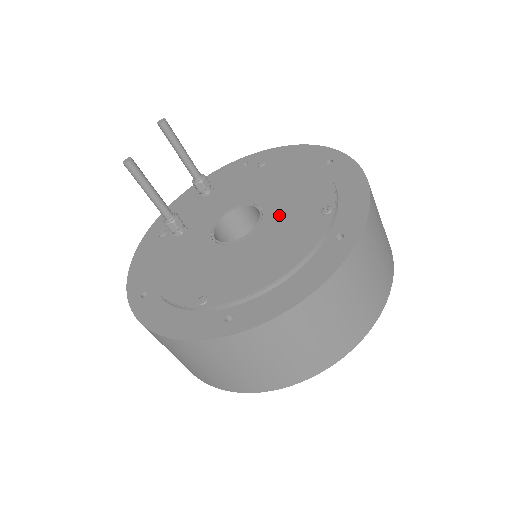
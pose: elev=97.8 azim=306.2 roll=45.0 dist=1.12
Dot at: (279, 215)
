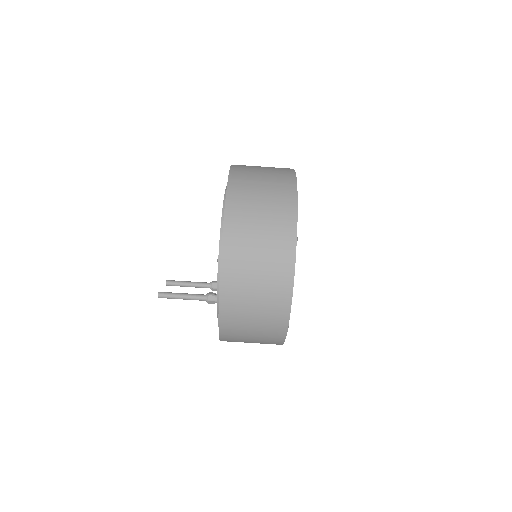
Dot at: occluded
